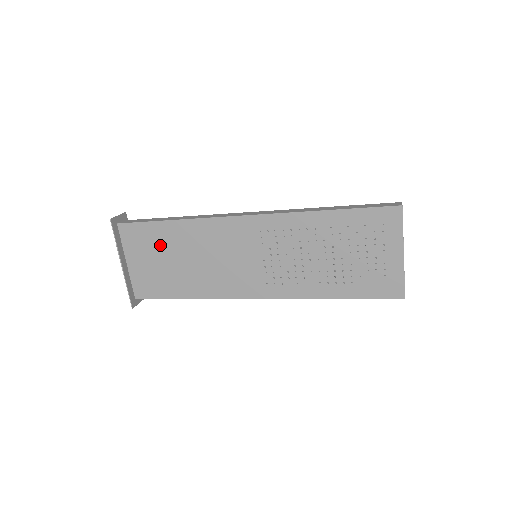
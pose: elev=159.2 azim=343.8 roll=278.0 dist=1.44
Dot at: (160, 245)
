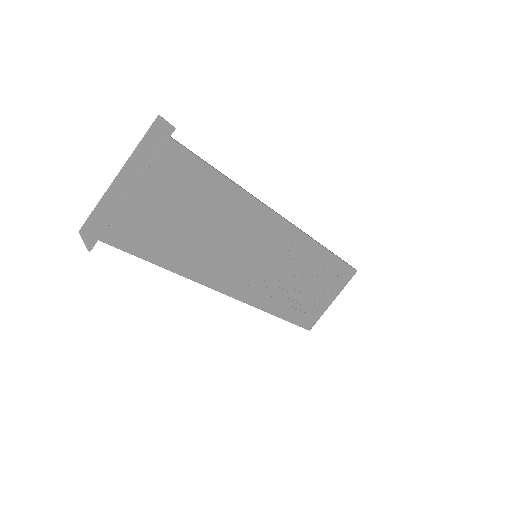
Dot at: (191, 195)
